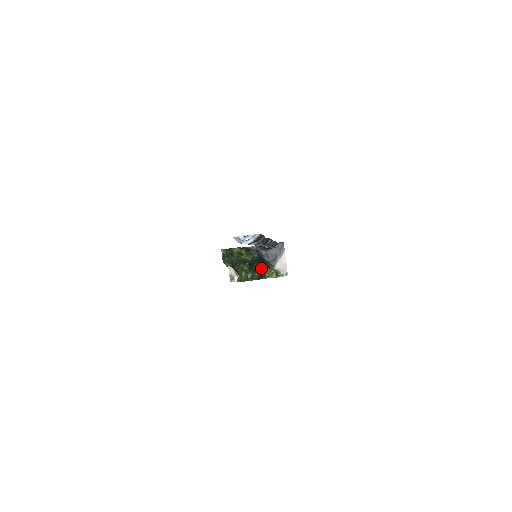
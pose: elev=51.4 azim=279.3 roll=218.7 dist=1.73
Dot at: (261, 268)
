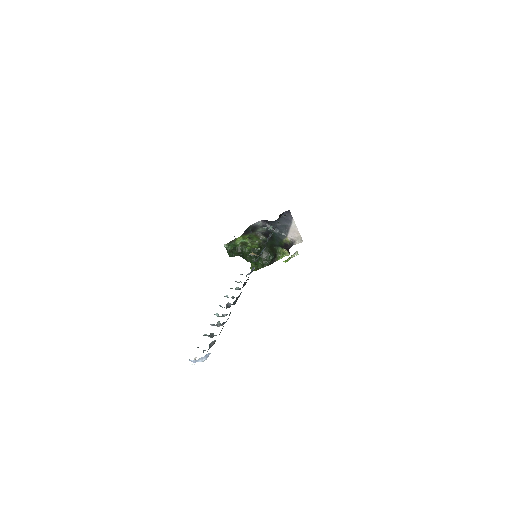
Dot at: (270, 253)
